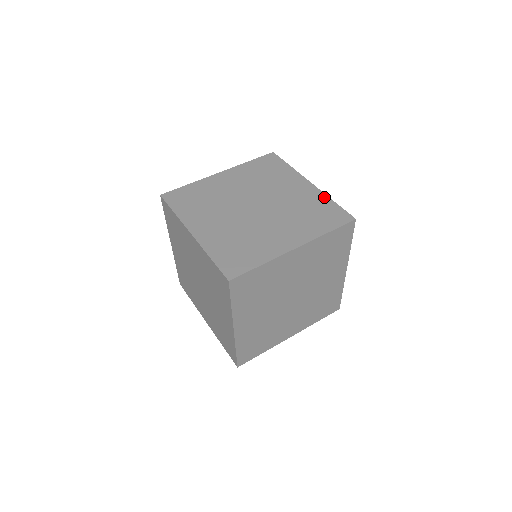
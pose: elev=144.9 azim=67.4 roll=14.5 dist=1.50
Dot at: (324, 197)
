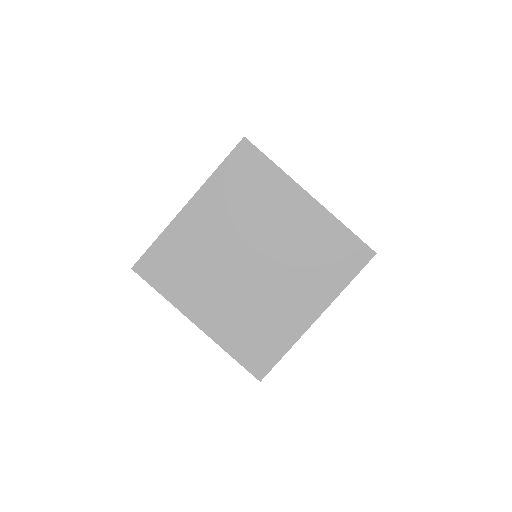
Dot at: (333, 222)
